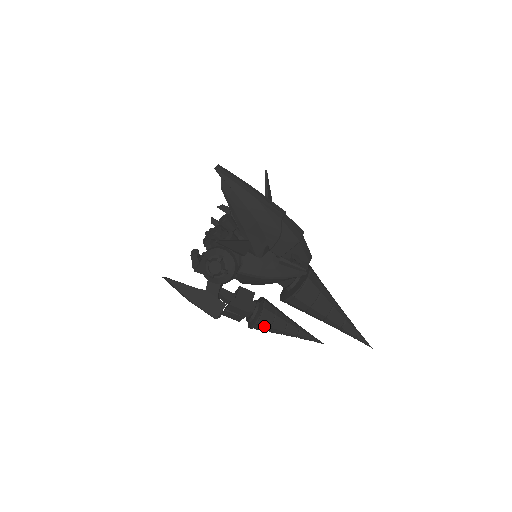
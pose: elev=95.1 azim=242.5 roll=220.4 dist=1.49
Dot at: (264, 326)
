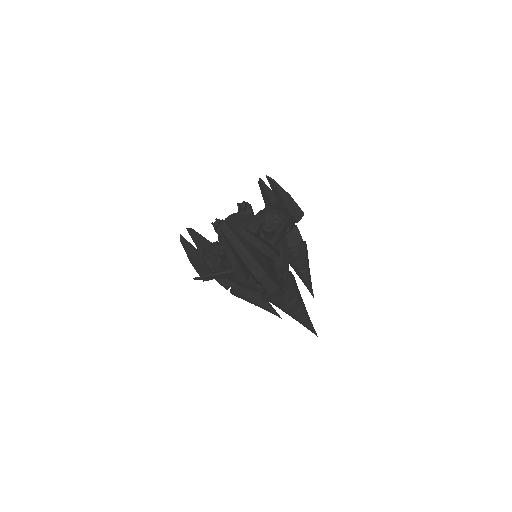
Dot at: (238, 297)
